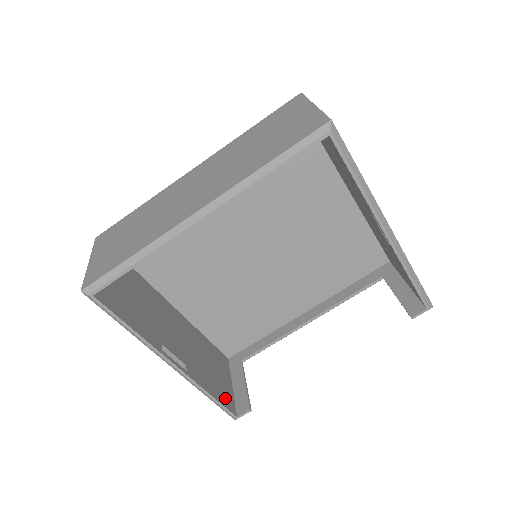
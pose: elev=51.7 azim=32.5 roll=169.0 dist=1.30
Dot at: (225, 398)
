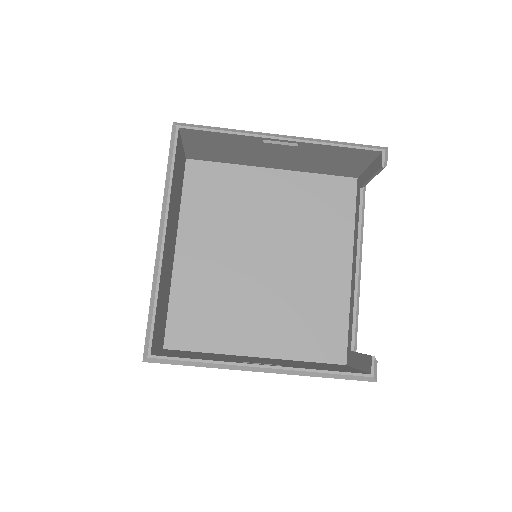
Dot at: (347, 371)
